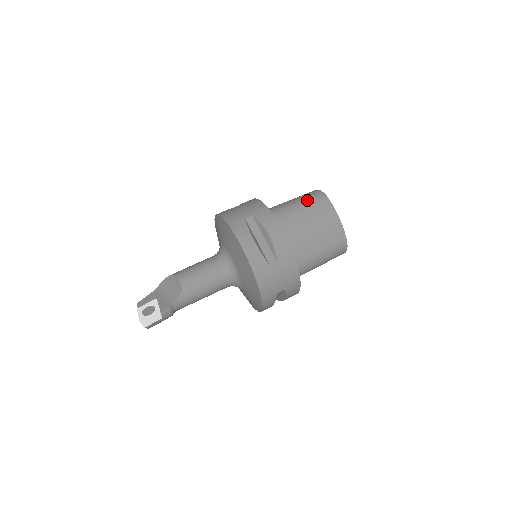
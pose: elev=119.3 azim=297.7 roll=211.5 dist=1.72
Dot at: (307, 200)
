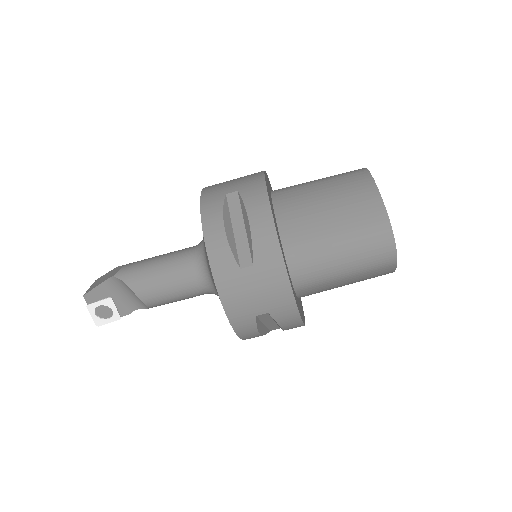
Dot at: (364, 264)
